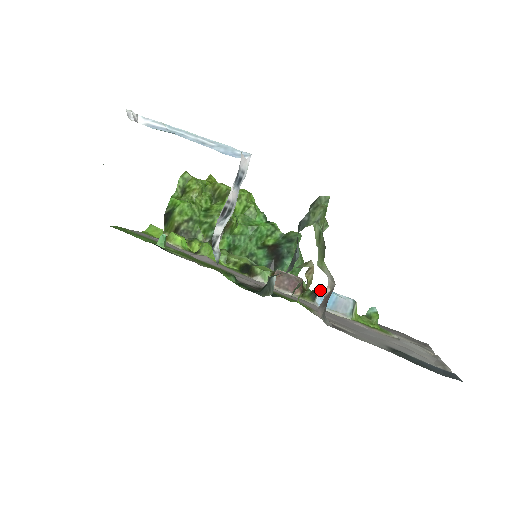
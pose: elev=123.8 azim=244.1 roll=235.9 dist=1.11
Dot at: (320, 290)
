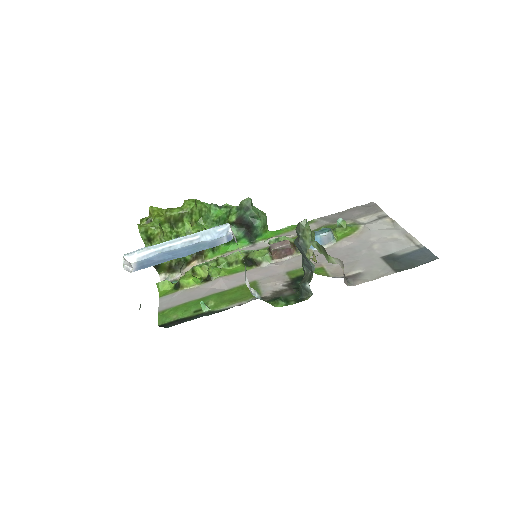
Dot at: occluded
